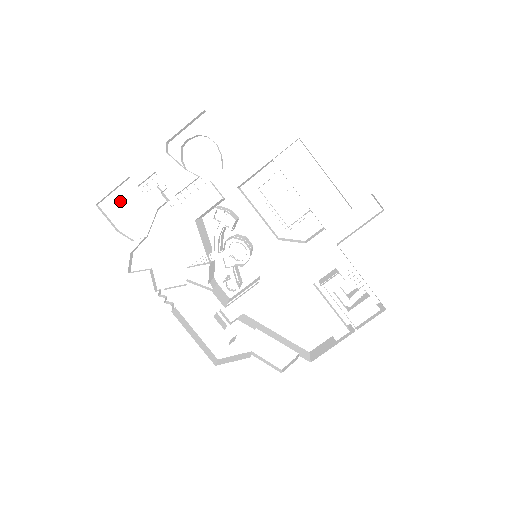
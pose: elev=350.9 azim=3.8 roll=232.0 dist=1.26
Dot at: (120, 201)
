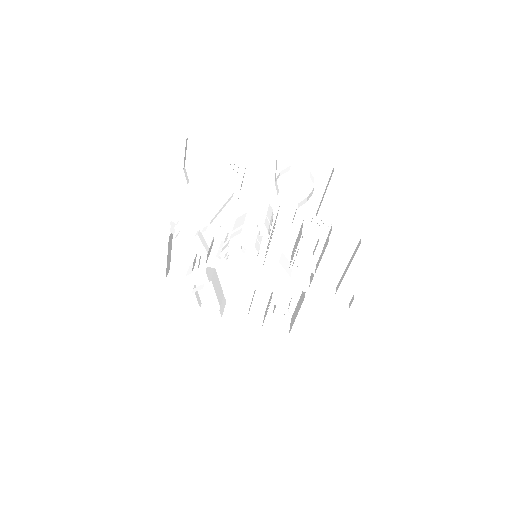
Dot at: (207, 153)
